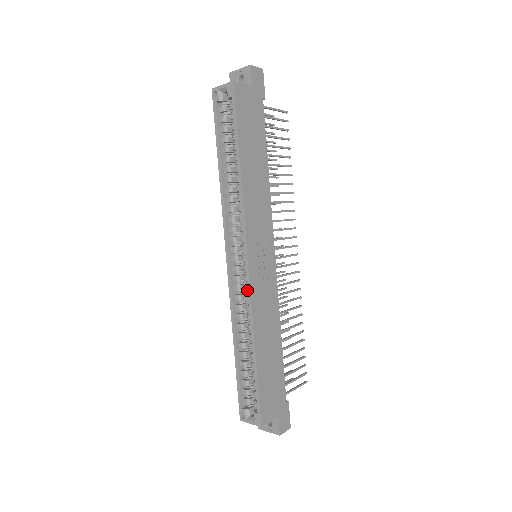
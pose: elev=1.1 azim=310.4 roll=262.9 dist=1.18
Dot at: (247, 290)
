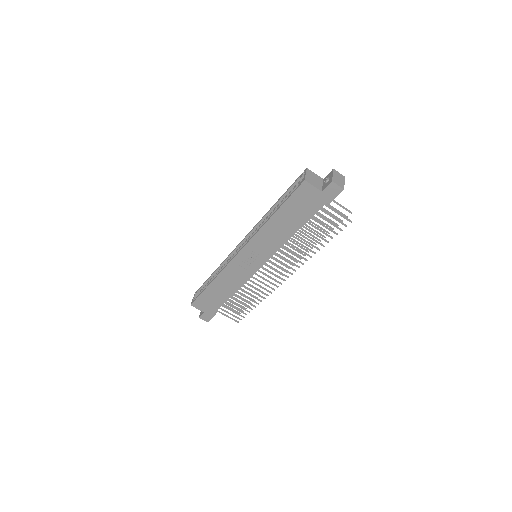
Dot at: (229, 262)
